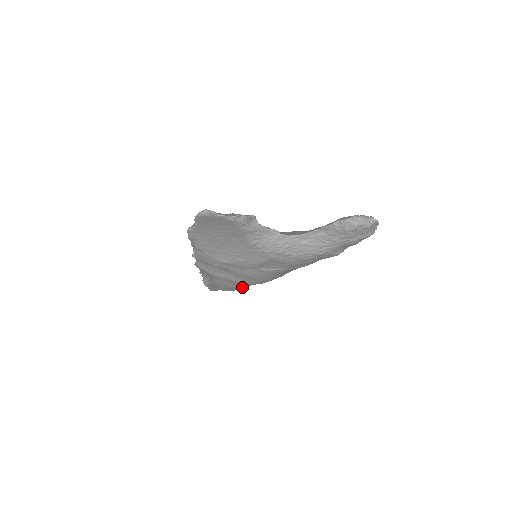
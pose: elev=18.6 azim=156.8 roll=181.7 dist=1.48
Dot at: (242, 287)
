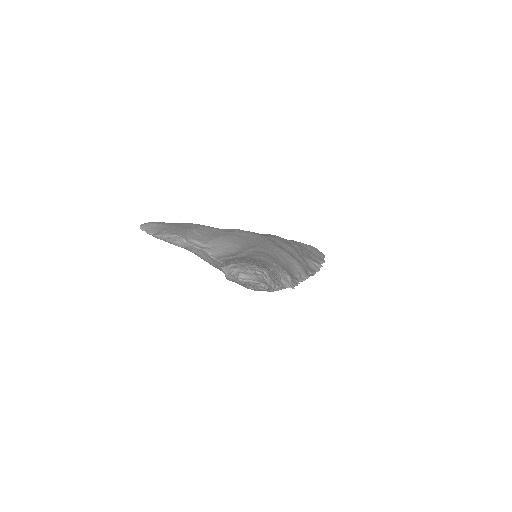
Dot at: occluded
